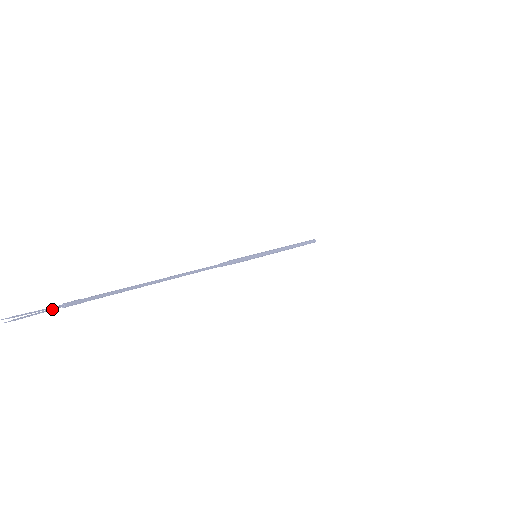
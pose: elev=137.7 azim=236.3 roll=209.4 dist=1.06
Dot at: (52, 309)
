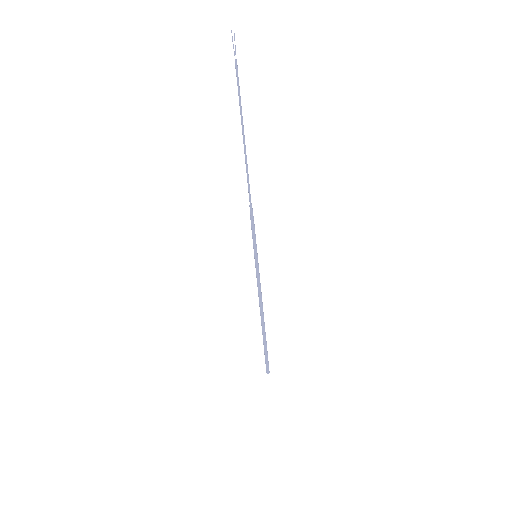
Dot at: occluded
